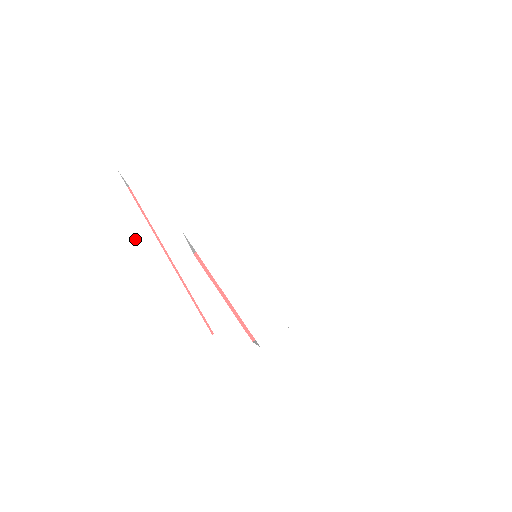
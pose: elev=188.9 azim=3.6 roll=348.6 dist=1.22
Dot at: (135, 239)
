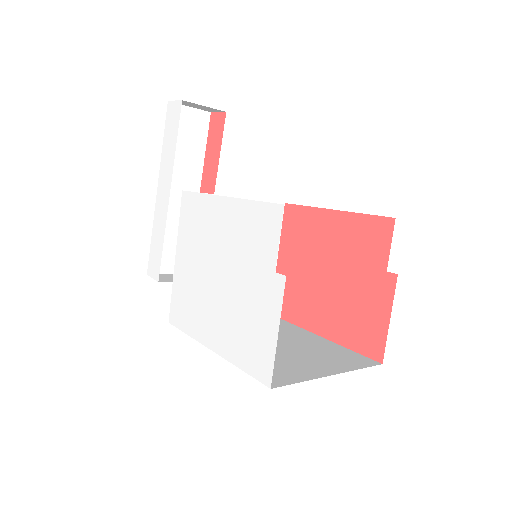
Dot at: (165, 169)
